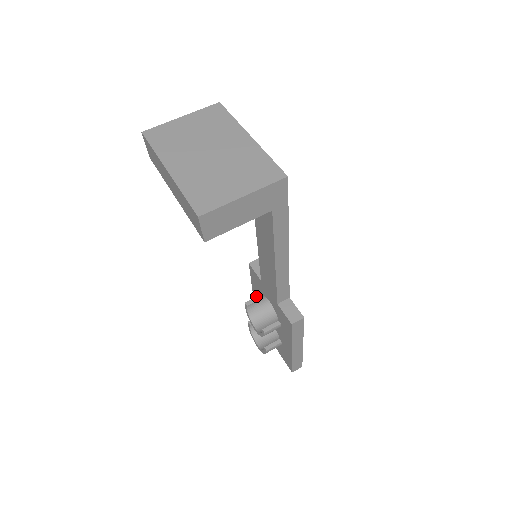
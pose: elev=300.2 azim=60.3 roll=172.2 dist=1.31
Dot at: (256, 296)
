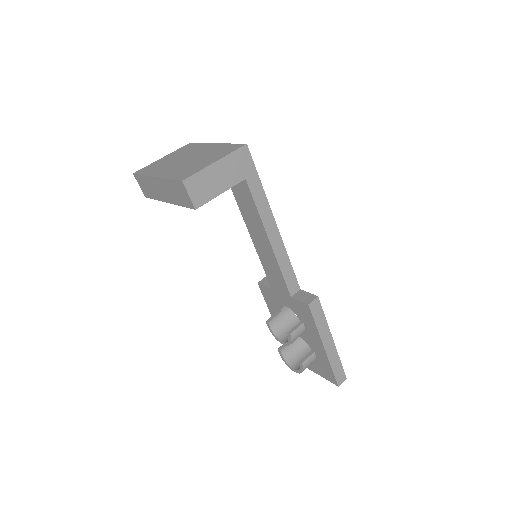
Dot at: occluded
